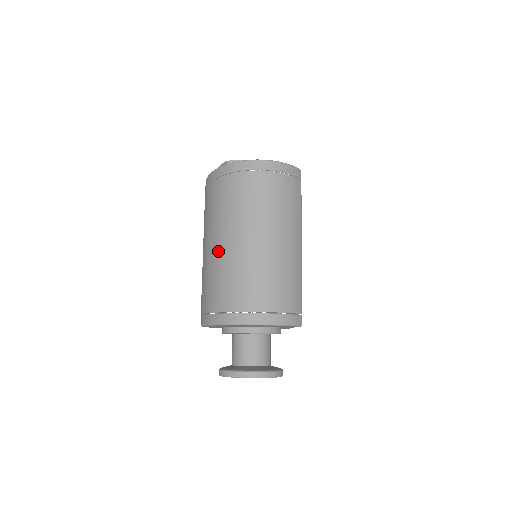
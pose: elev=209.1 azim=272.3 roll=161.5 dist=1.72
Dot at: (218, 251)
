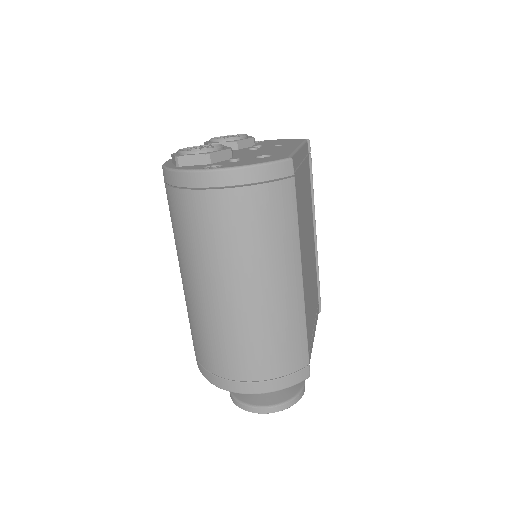
Dot at: (187, 292)
